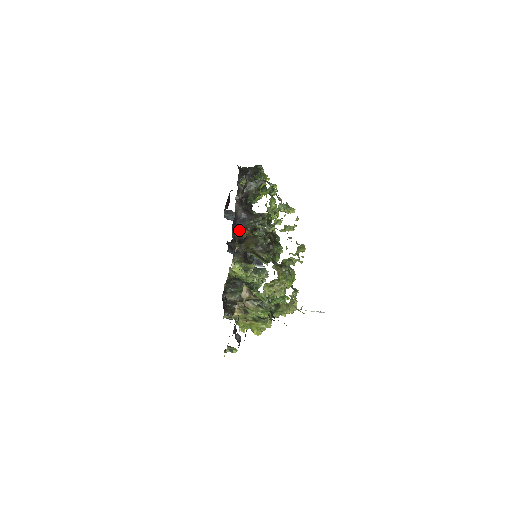
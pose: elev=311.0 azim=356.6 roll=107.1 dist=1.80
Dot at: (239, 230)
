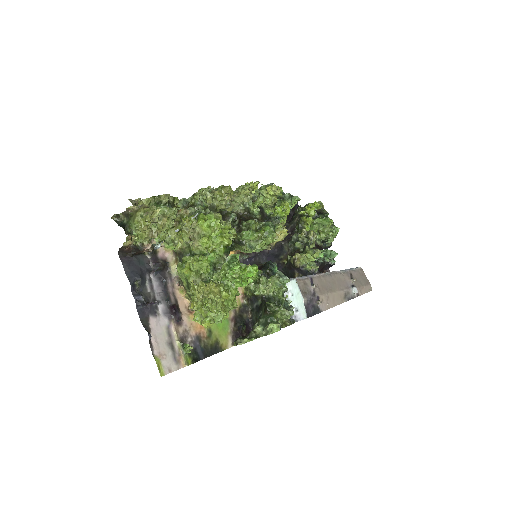
Dot at: (280, 259)
